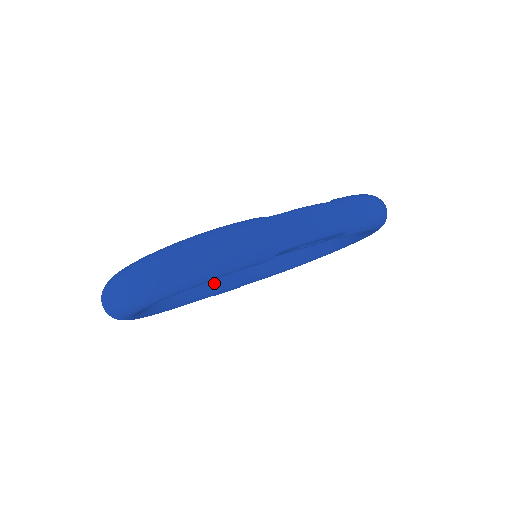
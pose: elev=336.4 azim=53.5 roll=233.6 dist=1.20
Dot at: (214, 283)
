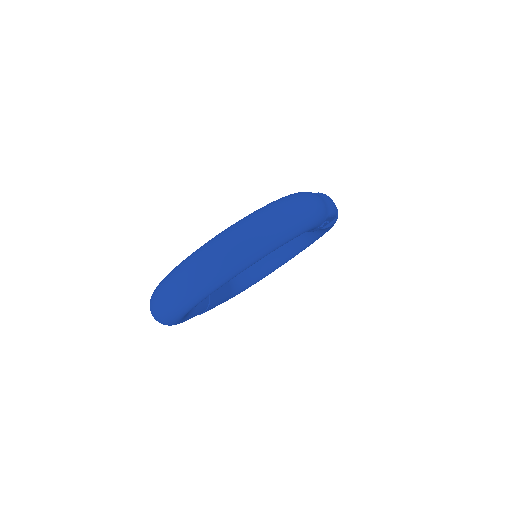
Dot at: occluded
